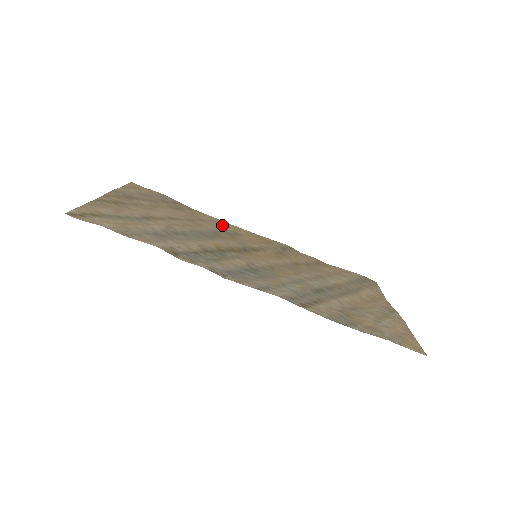
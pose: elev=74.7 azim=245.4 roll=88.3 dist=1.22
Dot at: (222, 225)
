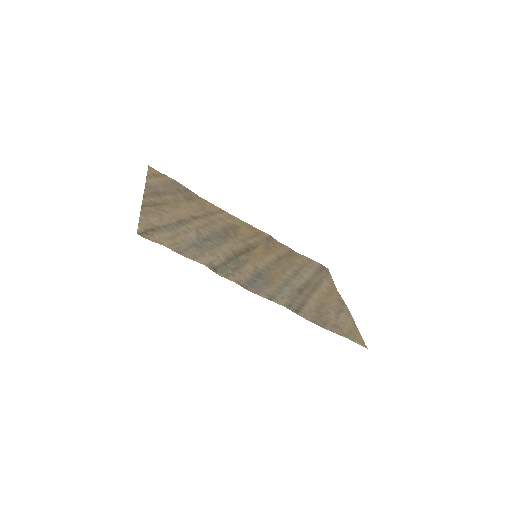
Dot at: (224, 216)
